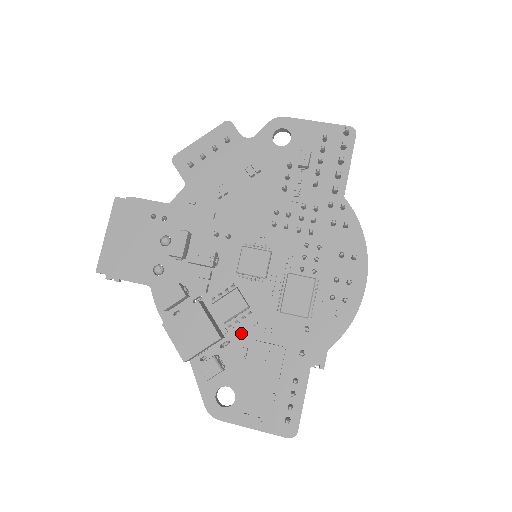
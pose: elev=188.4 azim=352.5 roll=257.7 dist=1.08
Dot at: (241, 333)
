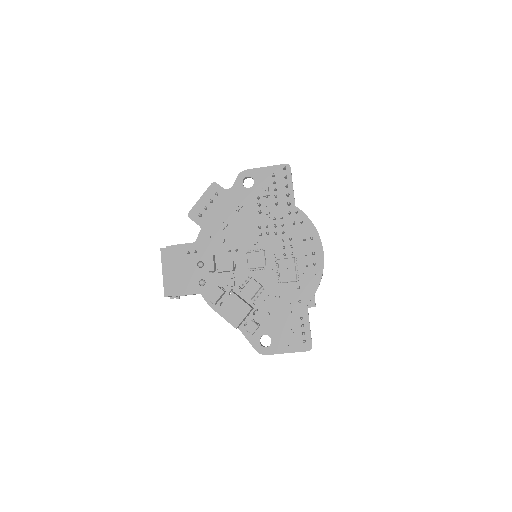
Dot at: (262, 302)
